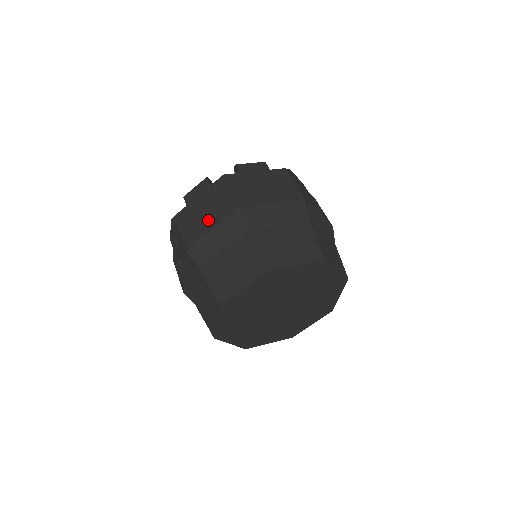
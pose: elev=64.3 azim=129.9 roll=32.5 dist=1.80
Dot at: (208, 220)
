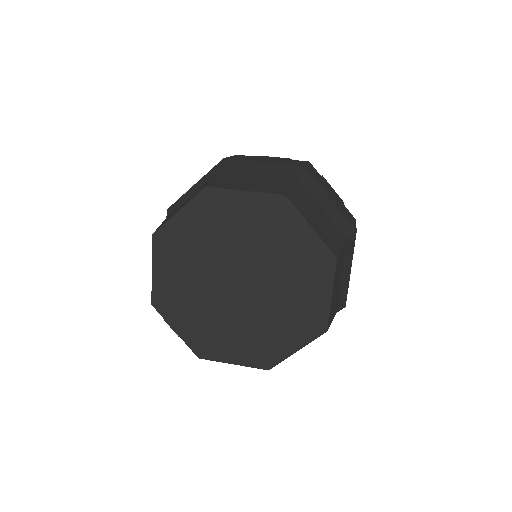
Dot at: occluded
